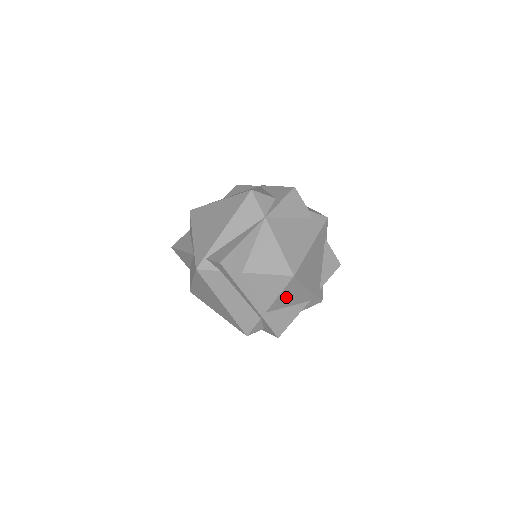
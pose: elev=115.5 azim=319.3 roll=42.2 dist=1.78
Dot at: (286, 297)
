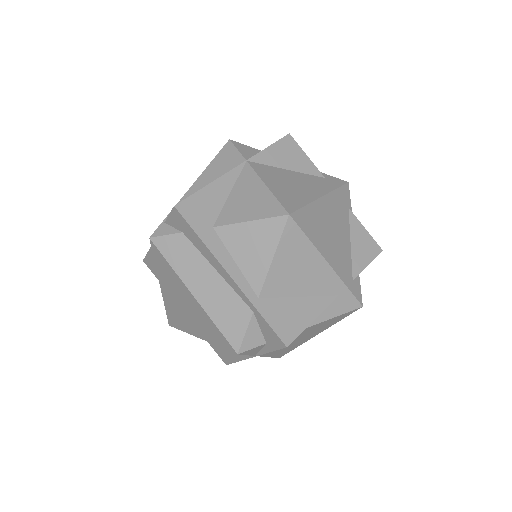
Dot at: (289, 269)
